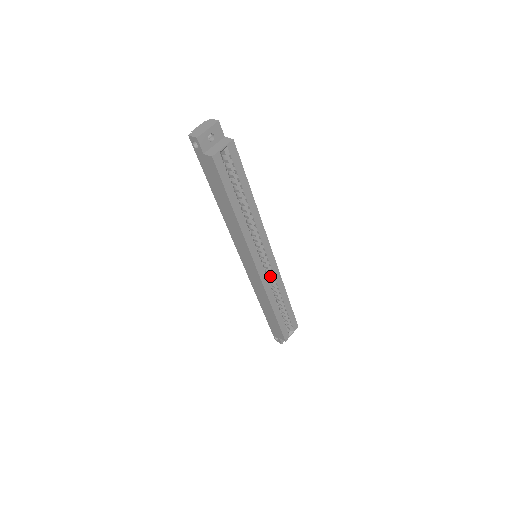
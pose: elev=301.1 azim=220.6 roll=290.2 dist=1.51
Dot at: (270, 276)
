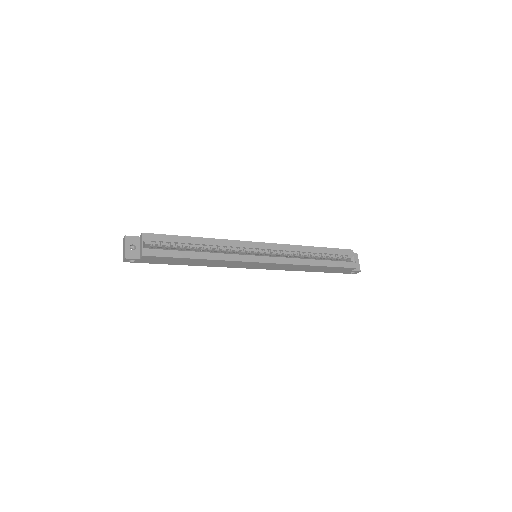
Dot at: (281, 253)
